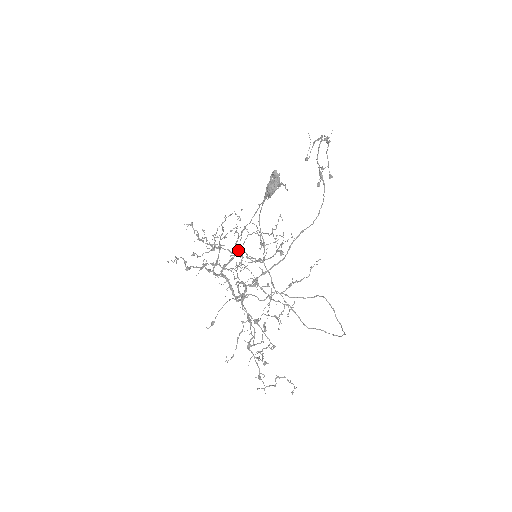
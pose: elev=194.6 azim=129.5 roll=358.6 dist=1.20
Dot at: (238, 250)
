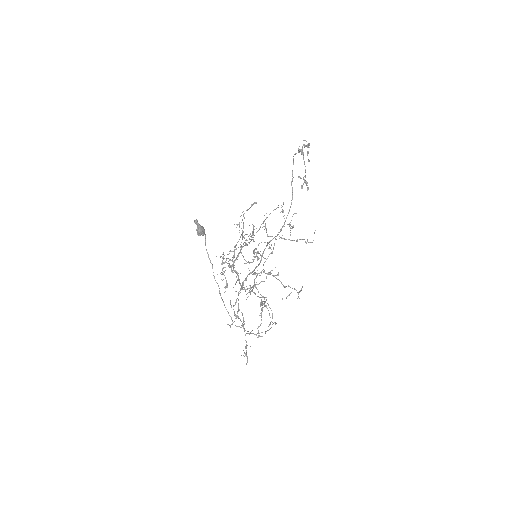
Dot at: (227, 258)
